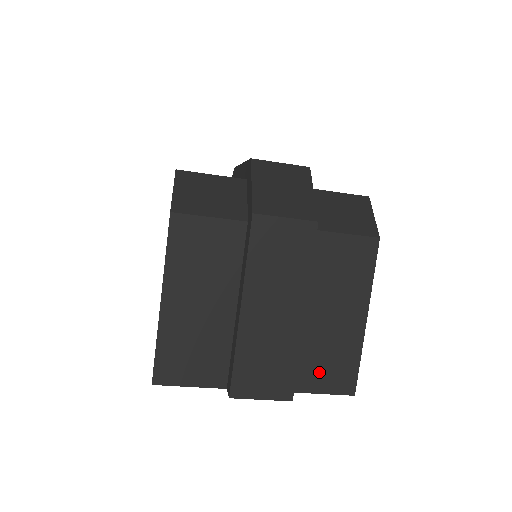
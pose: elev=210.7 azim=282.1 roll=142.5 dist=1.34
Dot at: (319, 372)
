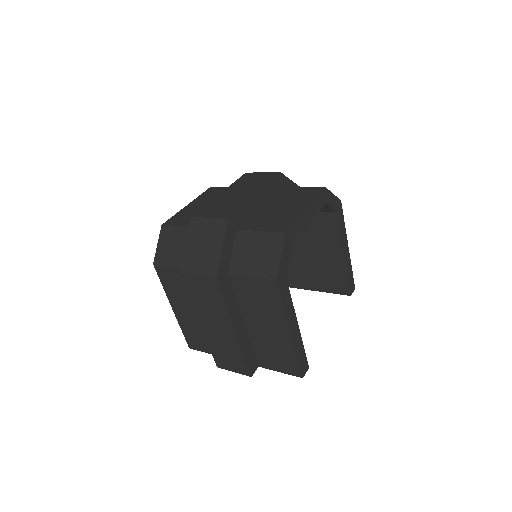
Dot at: (273, 360)
